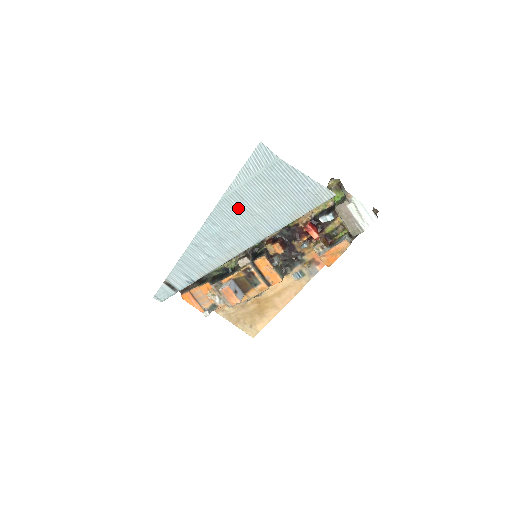
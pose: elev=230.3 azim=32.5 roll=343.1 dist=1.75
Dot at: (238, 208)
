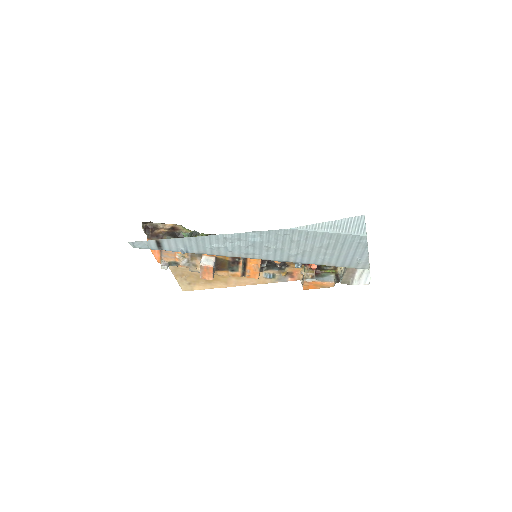
Dot at: (295, 240)
